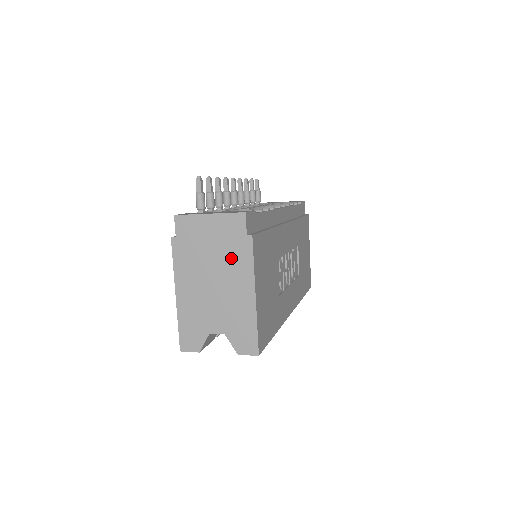
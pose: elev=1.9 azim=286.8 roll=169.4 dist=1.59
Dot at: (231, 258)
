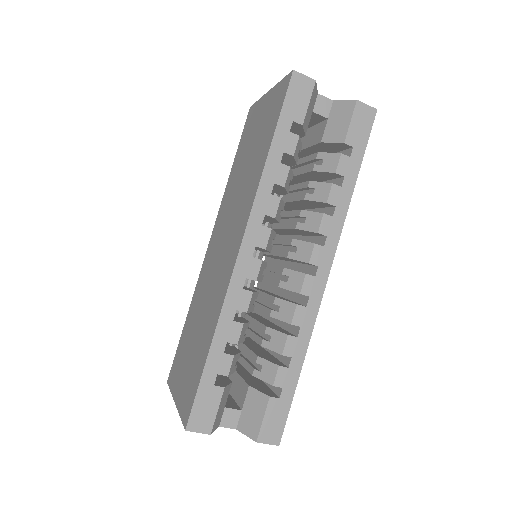
Dot at: occluded
